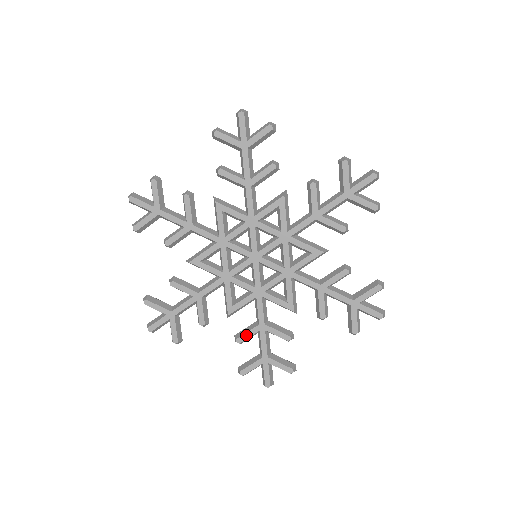
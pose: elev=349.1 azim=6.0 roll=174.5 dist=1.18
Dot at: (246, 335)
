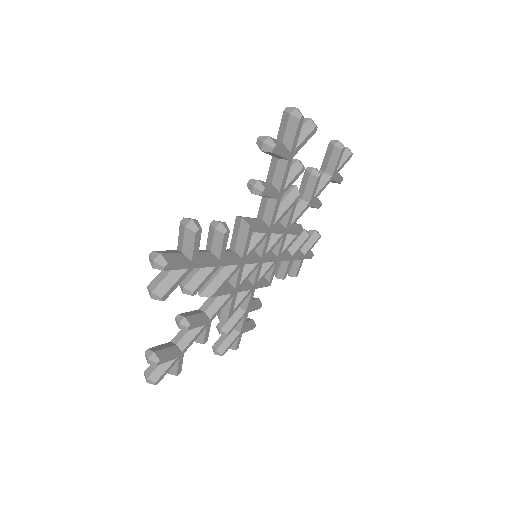
Dot at: (235, 325)
